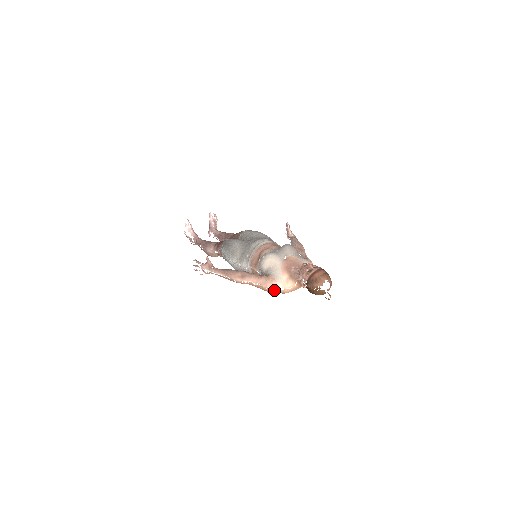
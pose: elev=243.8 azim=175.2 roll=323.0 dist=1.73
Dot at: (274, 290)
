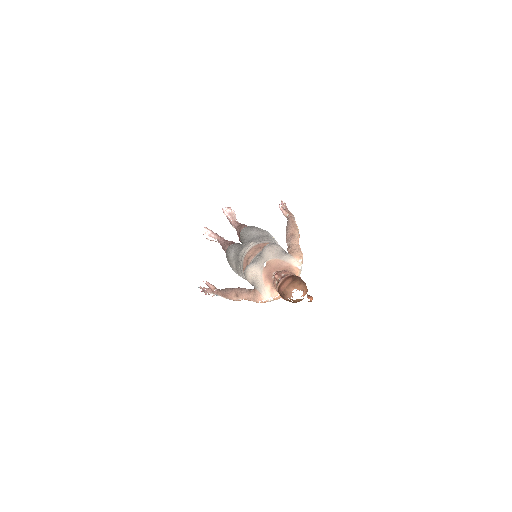
Dot at: (264, 302)
